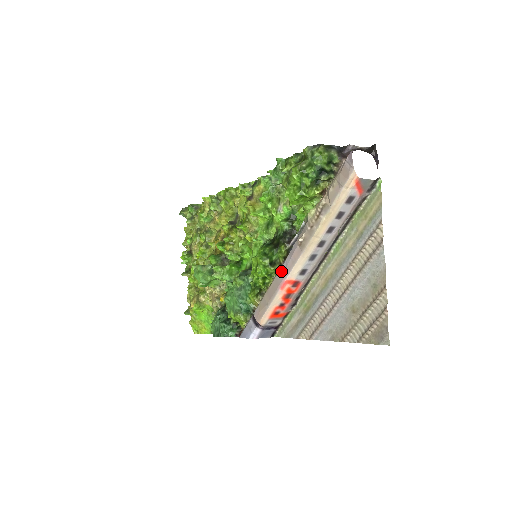
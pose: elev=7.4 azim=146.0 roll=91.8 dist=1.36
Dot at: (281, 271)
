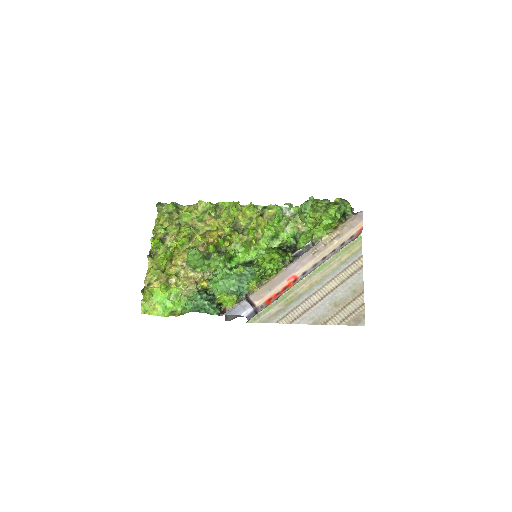
Dot at: (290, 268)
